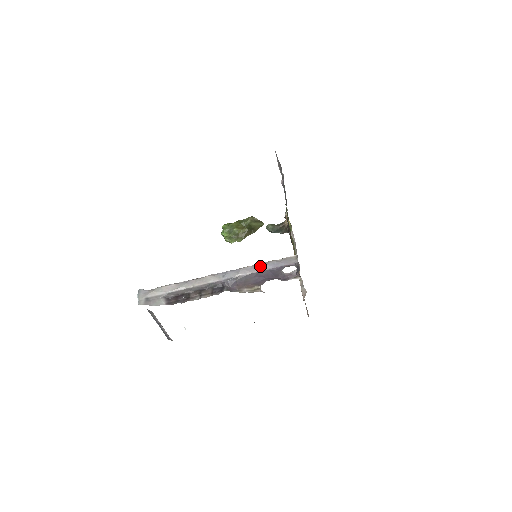
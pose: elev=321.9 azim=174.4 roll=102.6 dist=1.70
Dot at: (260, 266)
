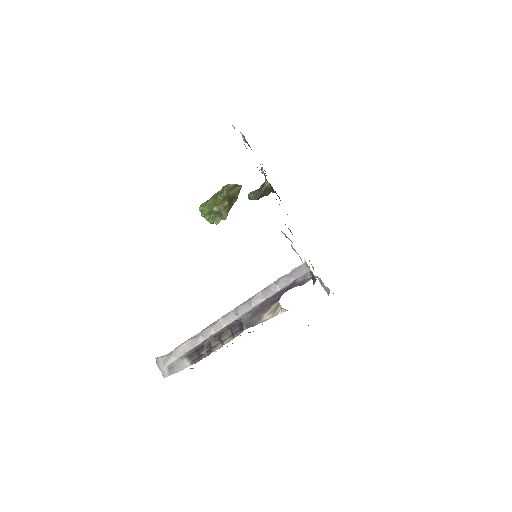
Dot at: (271, 289)
